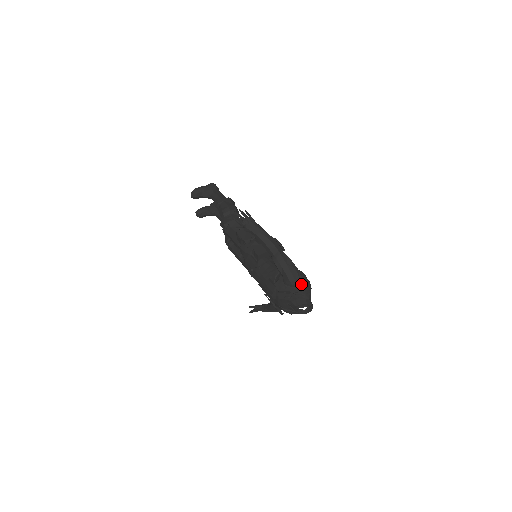
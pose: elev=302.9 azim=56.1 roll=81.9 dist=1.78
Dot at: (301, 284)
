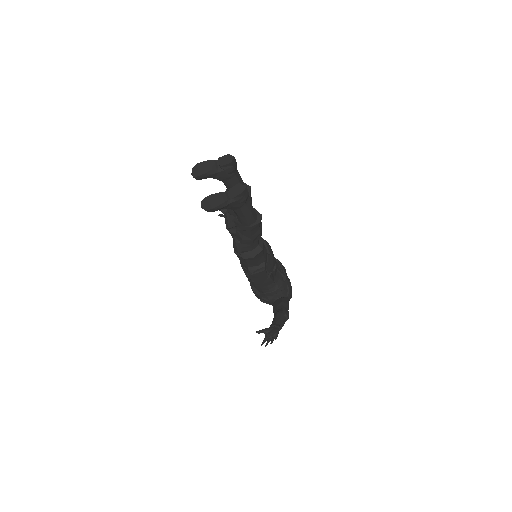
Dot at: occluded
